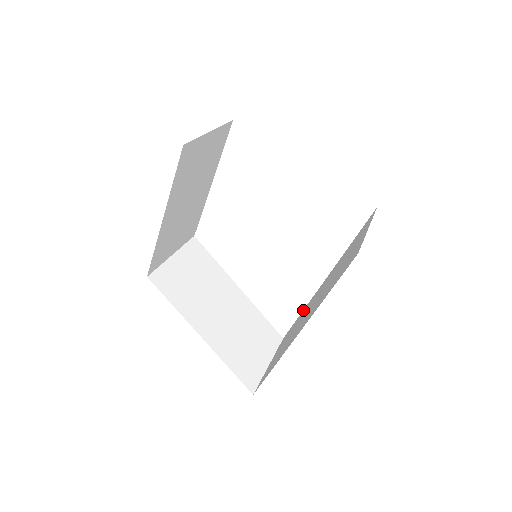
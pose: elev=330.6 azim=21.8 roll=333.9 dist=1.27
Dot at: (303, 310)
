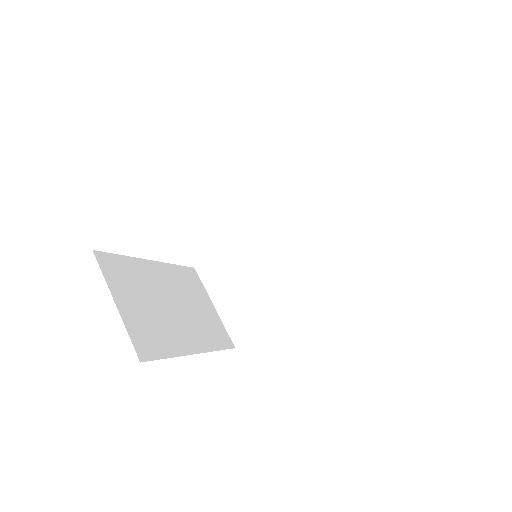
Dot at: occluded
